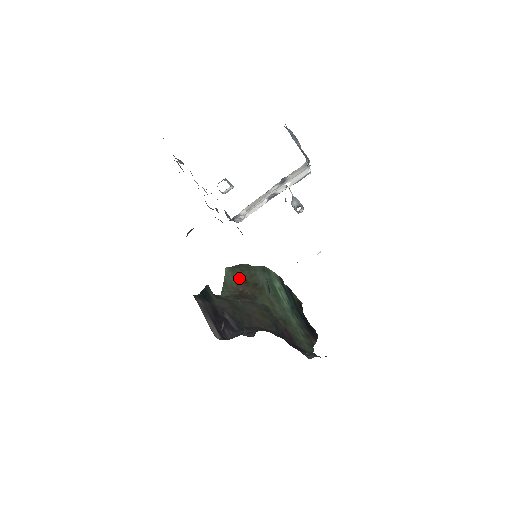
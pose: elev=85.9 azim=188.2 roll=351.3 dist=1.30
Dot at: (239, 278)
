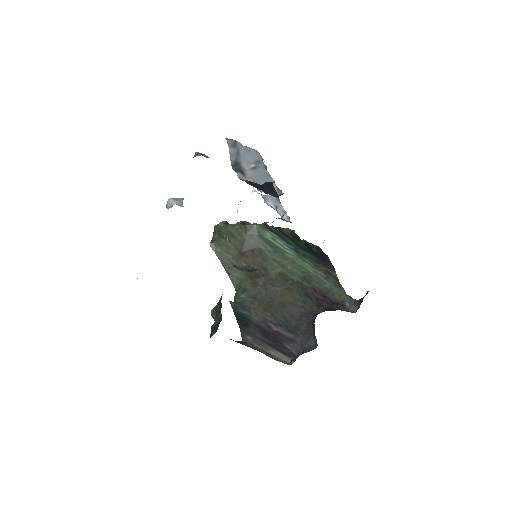
Dot at: (232, 251)
